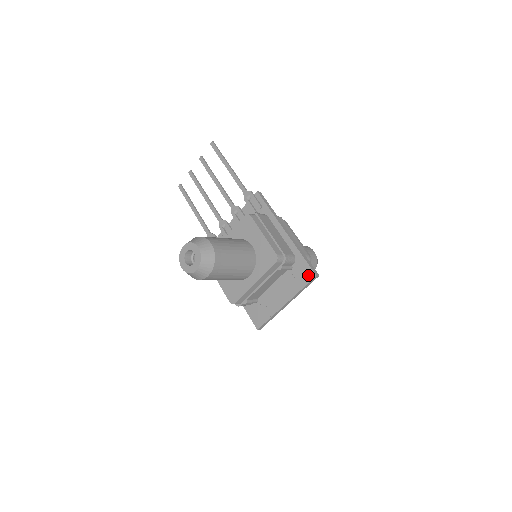
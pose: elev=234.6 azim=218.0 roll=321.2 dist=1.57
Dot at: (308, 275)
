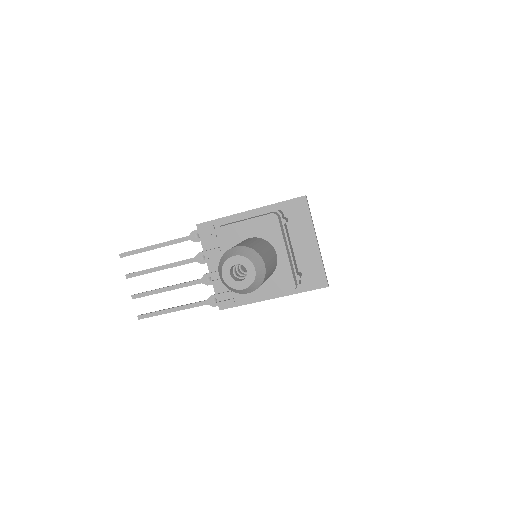
Dot at: (301, 204)
